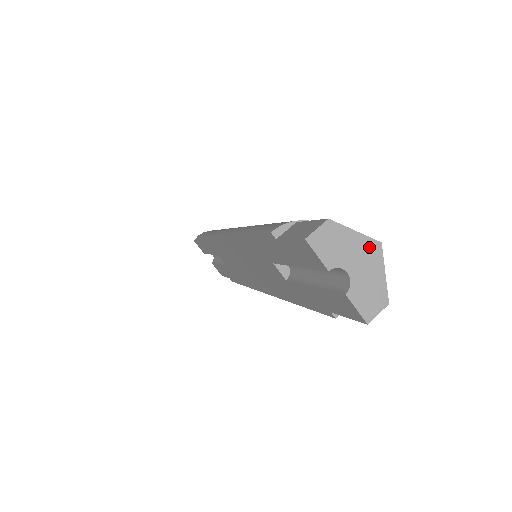
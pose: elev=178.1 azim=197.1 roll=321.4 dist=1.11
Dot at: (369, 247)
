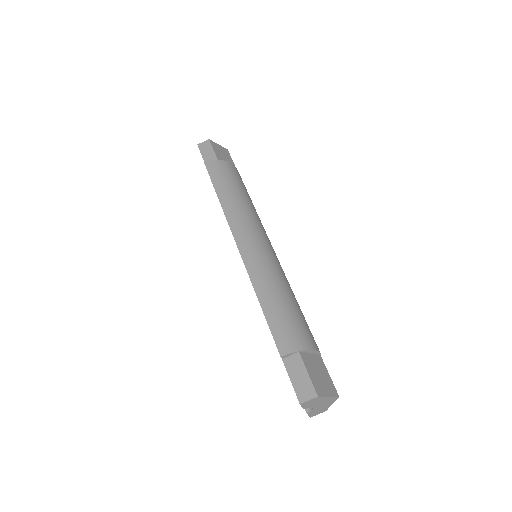
Dot at: (331, 399)
